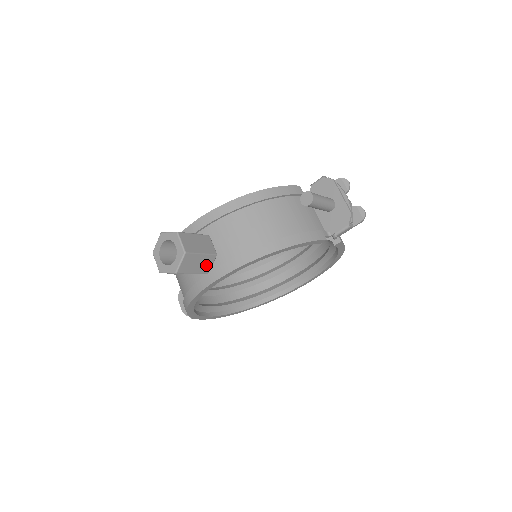
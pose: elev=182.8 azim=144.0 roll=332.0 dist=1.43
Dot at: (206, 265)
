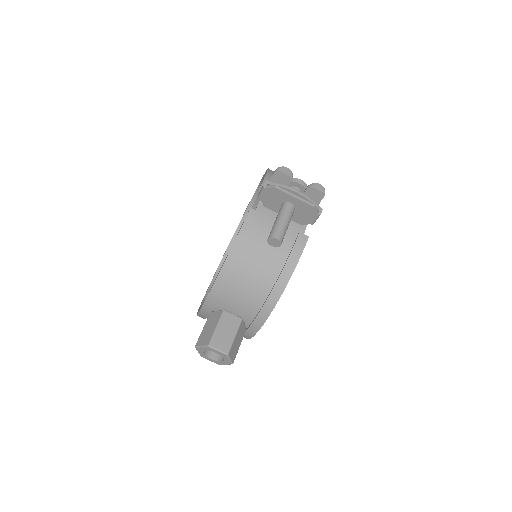
Dot at: (242, 331)
